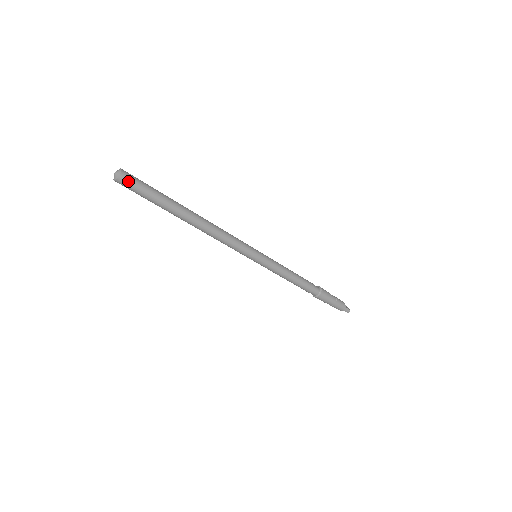
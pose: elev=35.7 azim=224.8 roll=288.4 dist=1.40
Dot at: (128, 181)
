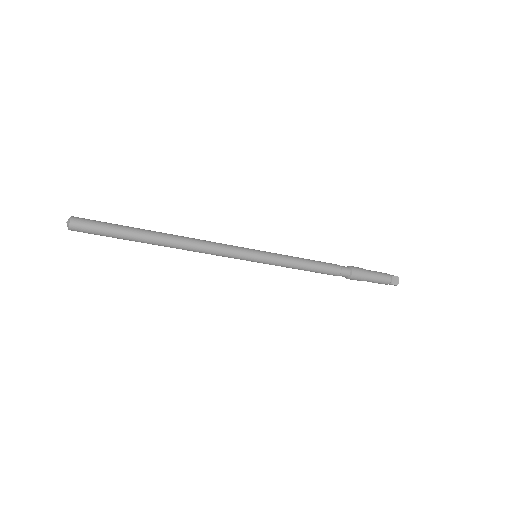
Dot at: (80, 231)
